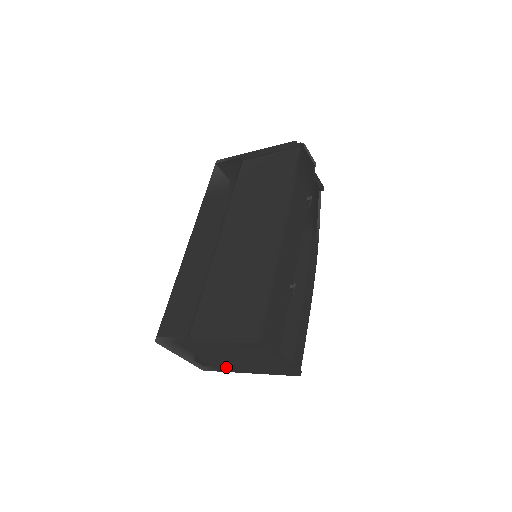
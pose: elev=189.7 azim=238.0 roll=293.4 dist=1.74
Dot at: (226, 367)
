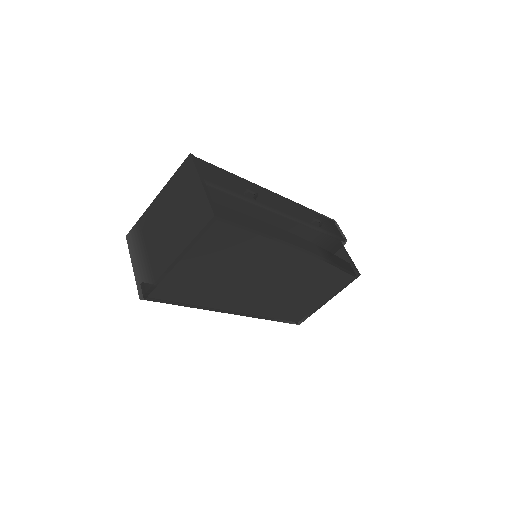
Dot at: (160, 260)
